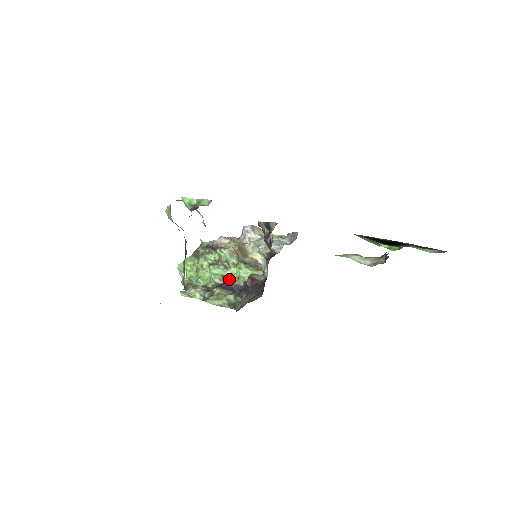
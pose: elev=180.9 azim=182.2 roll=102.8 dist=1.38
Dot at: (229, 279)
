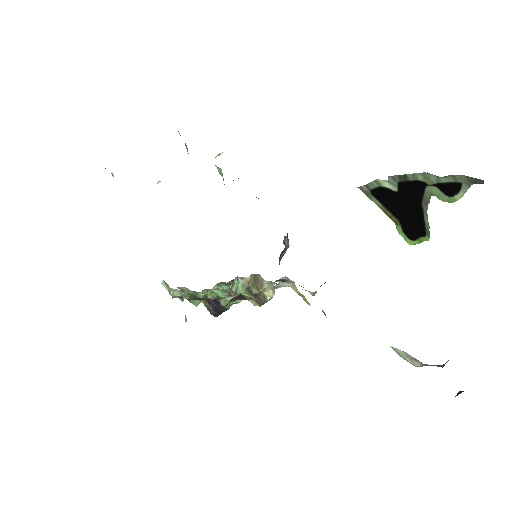
Dot at: (222, 300)
